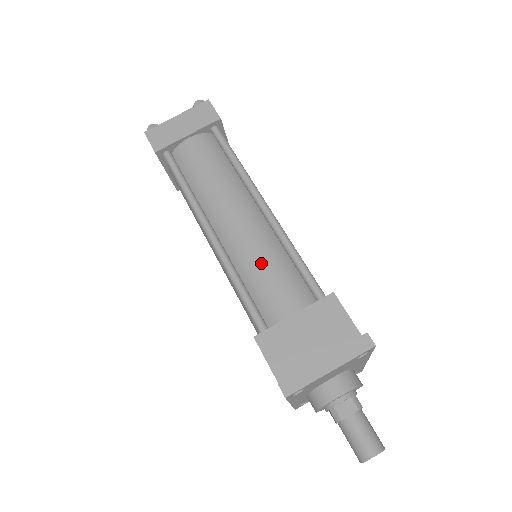
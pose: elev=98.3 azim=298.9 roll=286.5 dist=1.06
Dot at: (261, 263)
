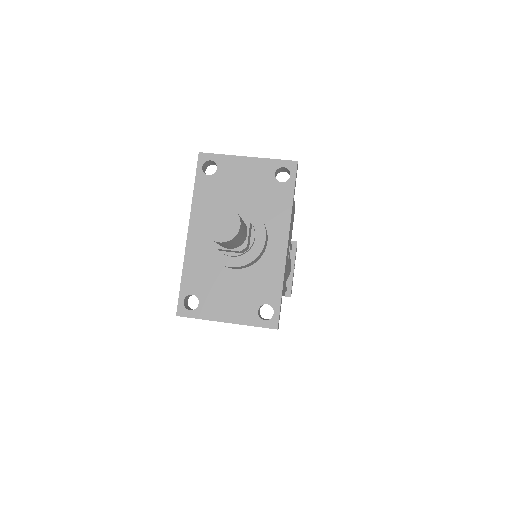
Dot at: occluded
